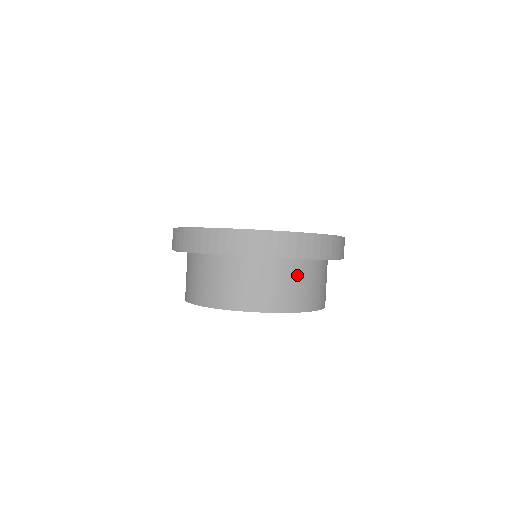
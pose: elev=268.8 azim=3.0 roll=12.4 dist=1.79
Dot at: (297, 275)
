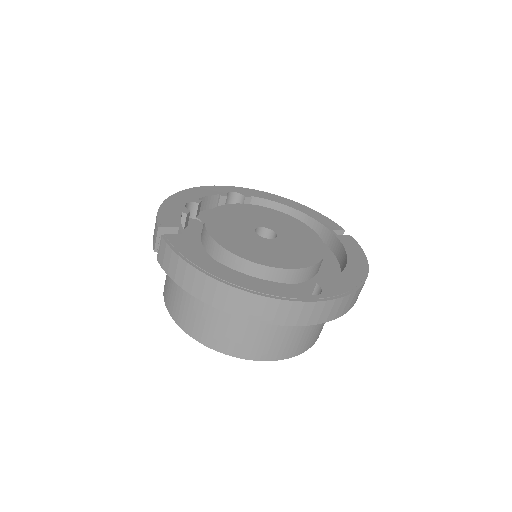
Dot at: occluded
